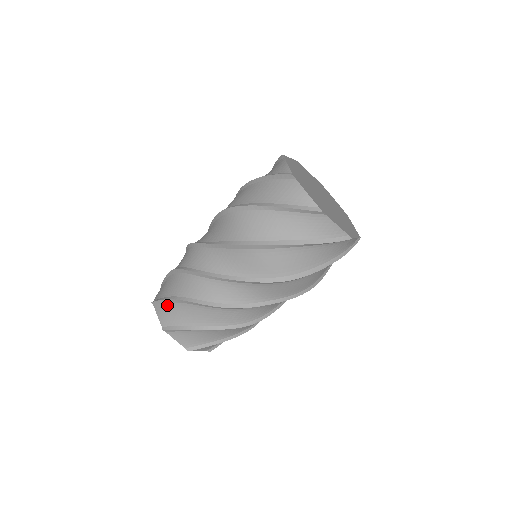
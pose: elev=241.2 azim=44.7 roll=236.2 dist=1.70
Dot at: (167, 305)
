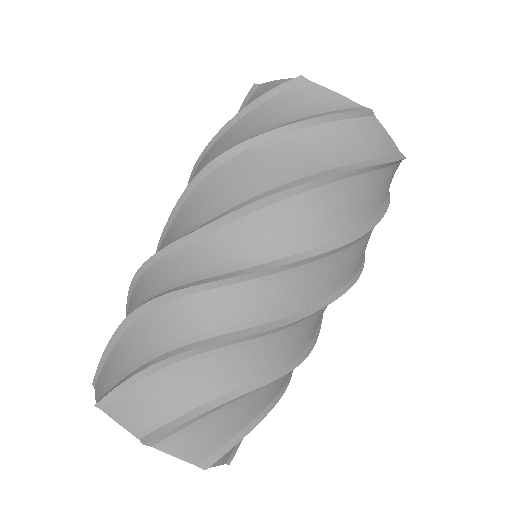
Dot at: (108, 359)
